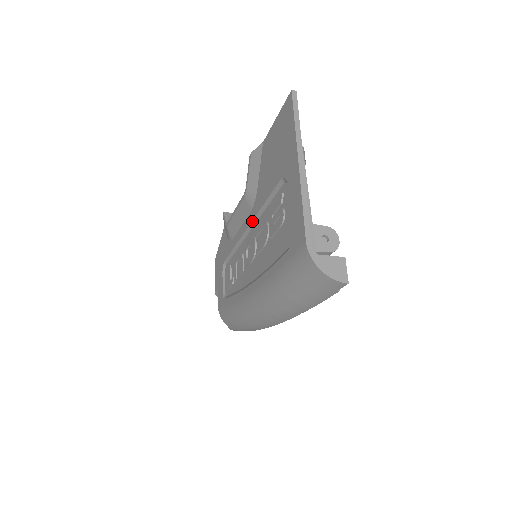
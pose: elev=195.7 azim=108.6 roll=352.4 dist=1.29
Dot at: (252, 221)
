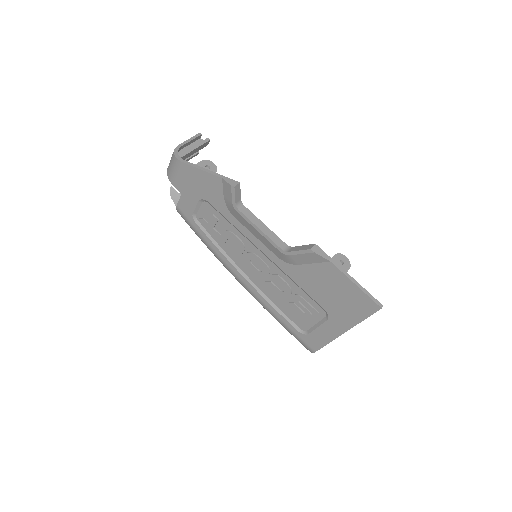
Dot at: (275, 264)
